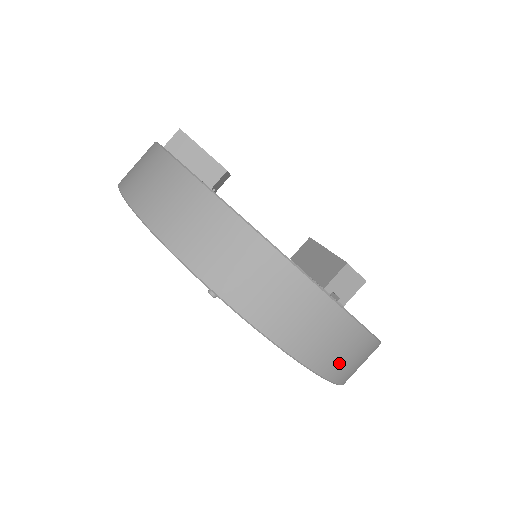
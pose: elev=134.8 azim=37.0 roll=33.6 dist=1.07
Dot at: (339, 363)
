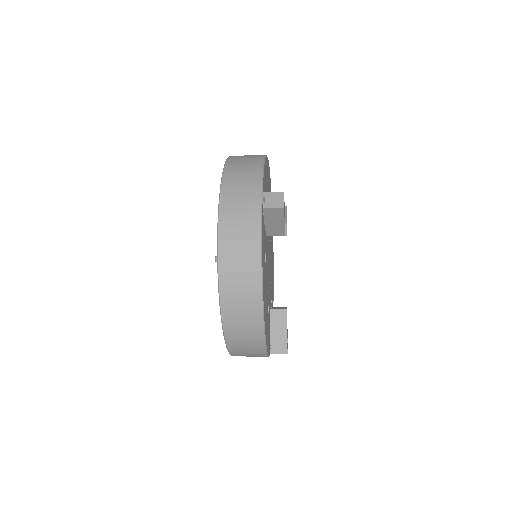
Dot at: (232, 241)
